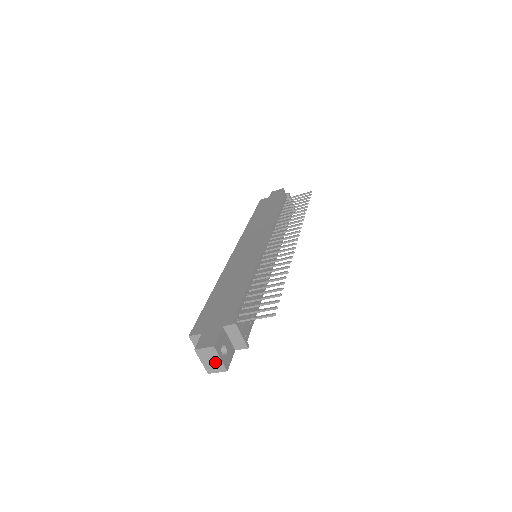
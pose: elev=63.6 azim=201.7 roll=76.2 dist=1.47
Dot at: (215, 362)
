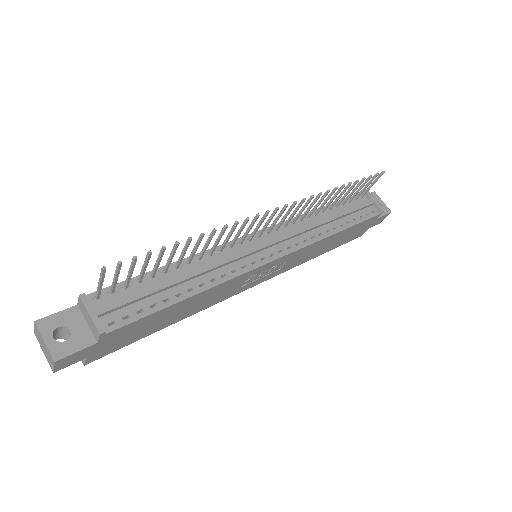
Dot at: (46, 349)
